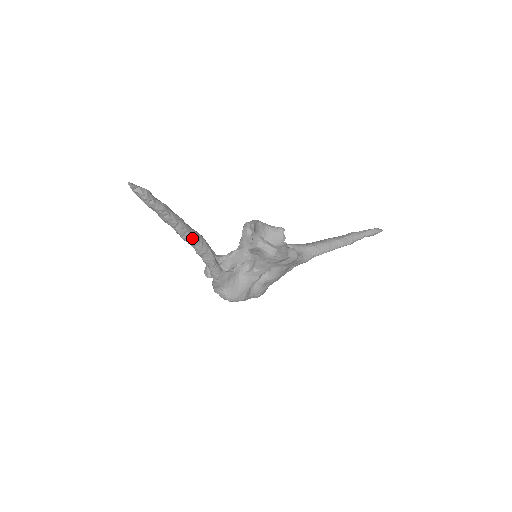
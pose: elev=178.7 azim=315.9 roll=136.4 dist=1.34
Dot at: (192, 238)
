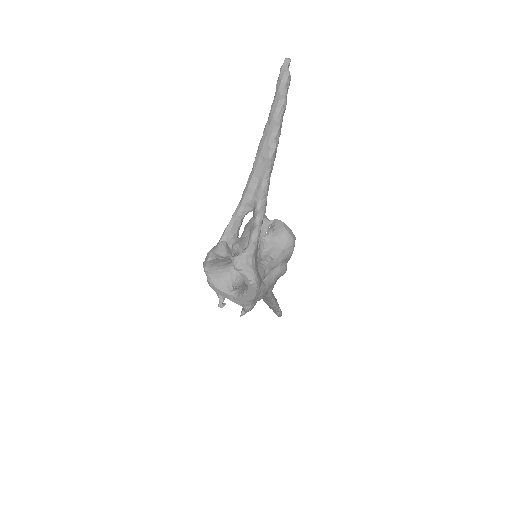
Dot at: (273, 165)
